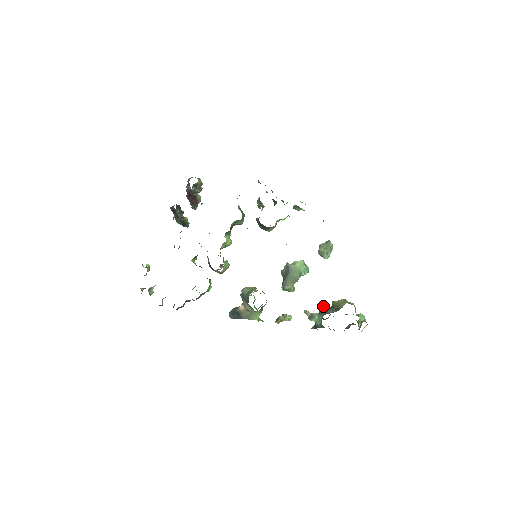
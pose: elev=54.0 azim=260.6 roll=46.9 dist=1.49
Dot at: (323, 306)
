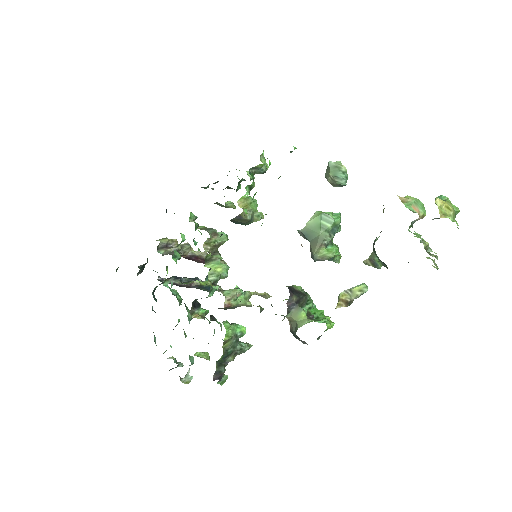
Dot at: (378, 237)
